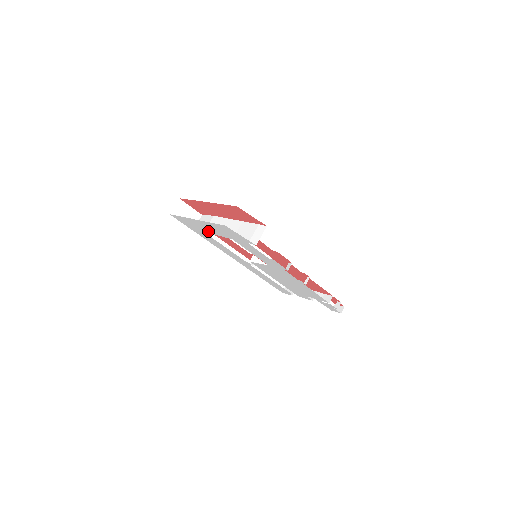
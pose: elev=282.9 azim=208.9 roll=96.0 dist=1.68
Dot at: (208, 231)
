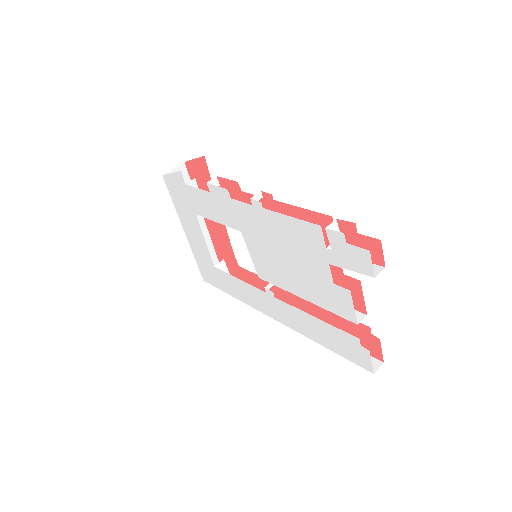
Dot at: (205, 250)
